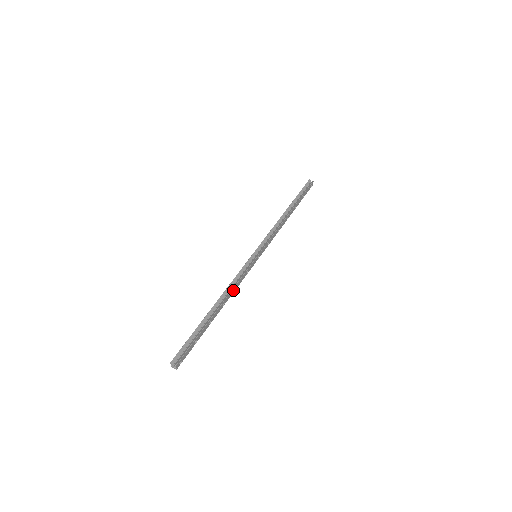
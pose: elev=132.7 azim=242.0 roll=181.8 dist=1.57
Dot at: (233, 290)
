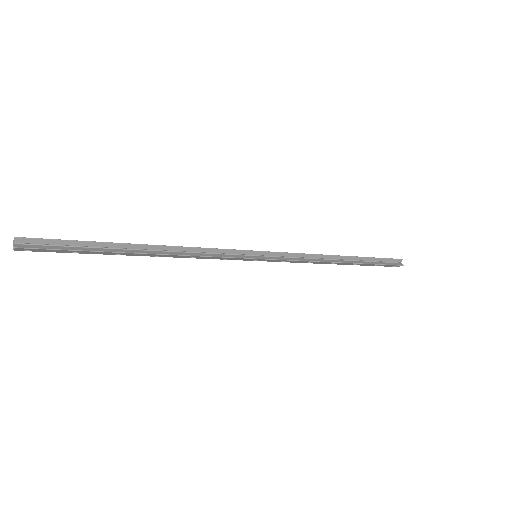
Dot at: (187, 256)
